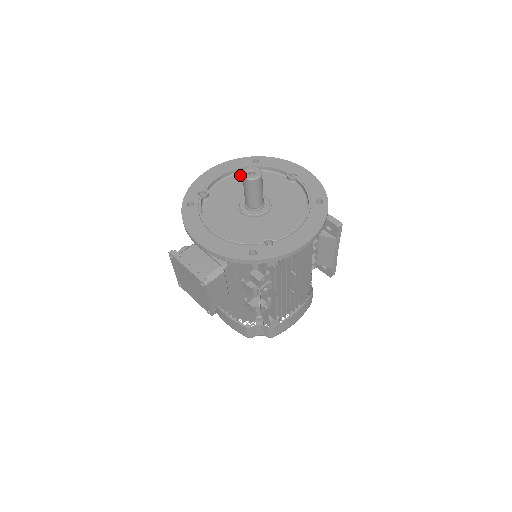
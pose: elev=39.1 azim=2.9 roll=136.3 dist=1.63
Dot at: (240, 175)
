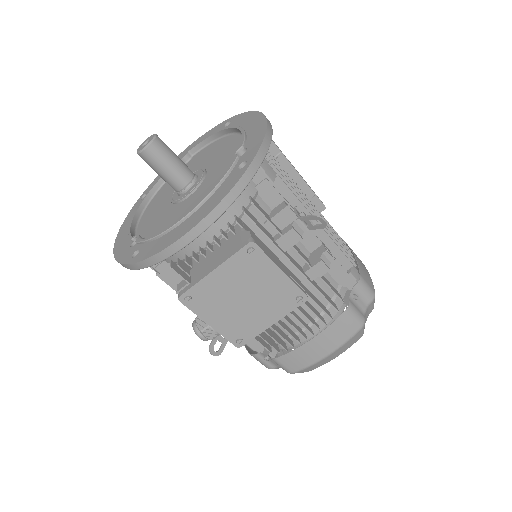
Dot at: (146, 211)
